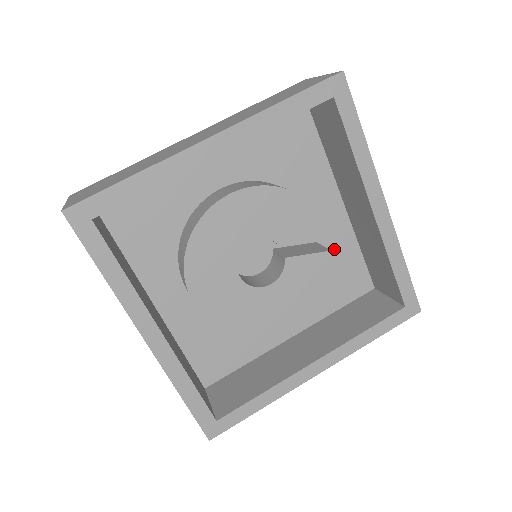
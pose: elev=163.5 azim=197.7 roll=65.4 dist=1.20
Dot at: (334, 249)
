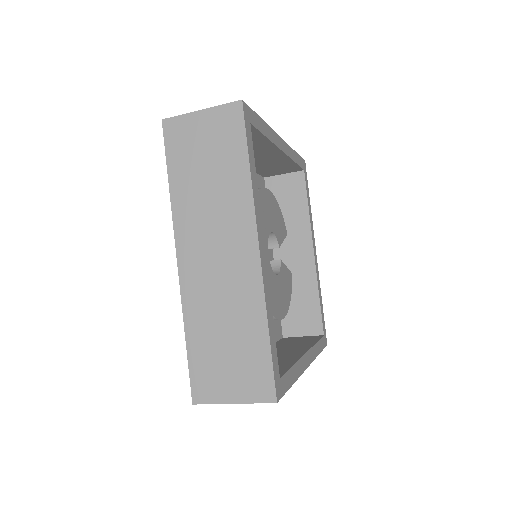
Dot at: occluded
